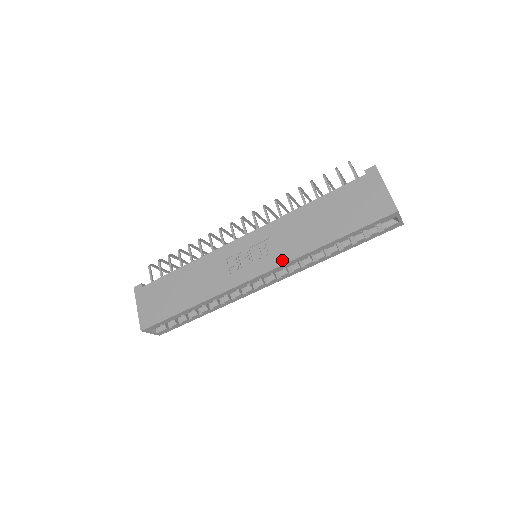
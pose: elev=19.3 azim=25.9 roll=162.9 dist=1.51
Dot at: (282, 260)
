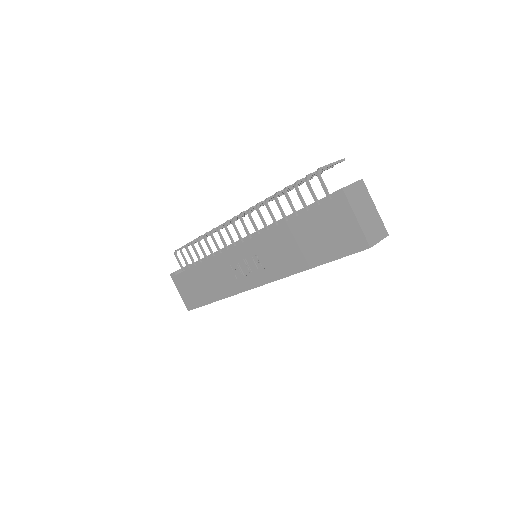
Dot at: (274, 276)
